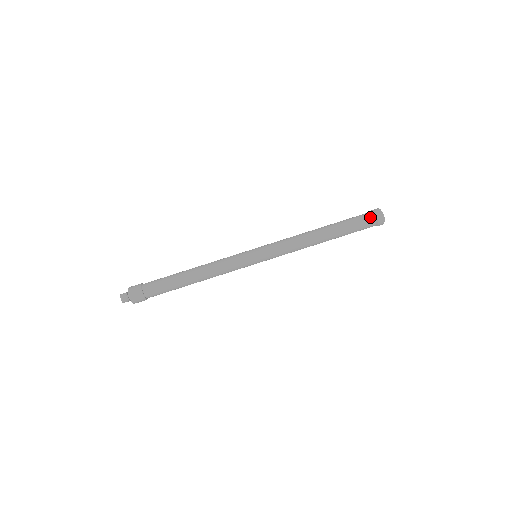
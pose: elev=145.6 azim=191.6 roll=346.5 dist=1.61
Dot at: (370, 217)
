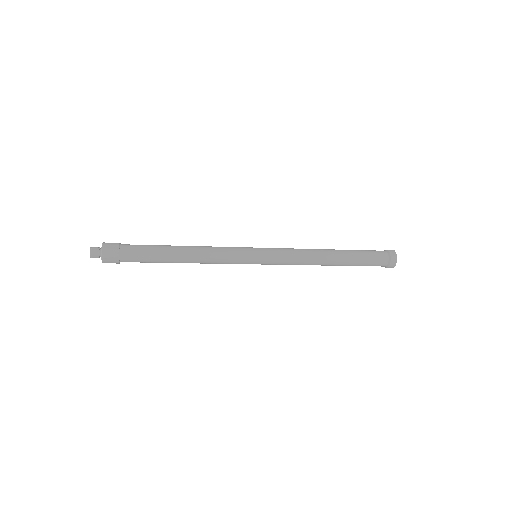
Dot at: (384, 255)
